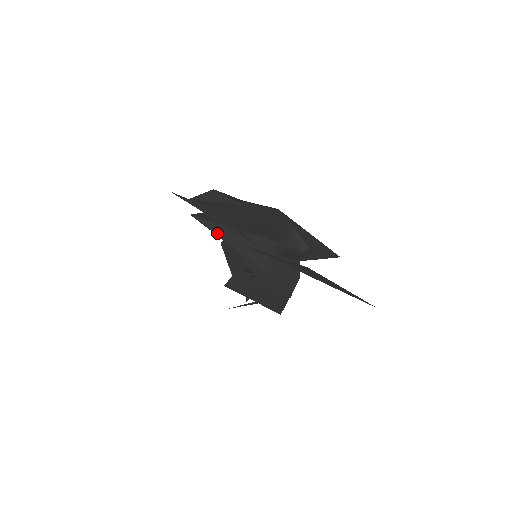
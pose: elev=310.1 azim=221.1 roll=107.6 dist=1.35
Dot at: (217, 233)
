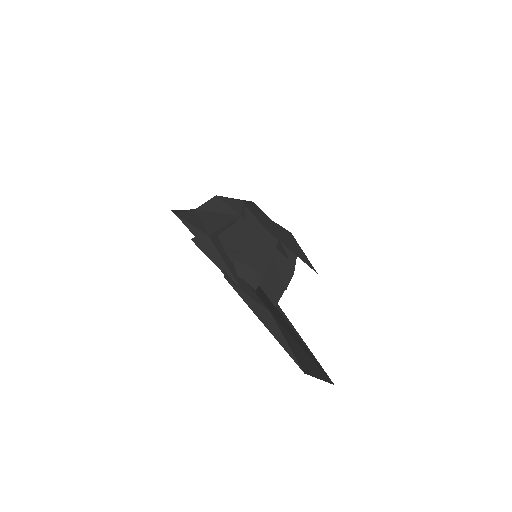
Dot at: (211, 259)
